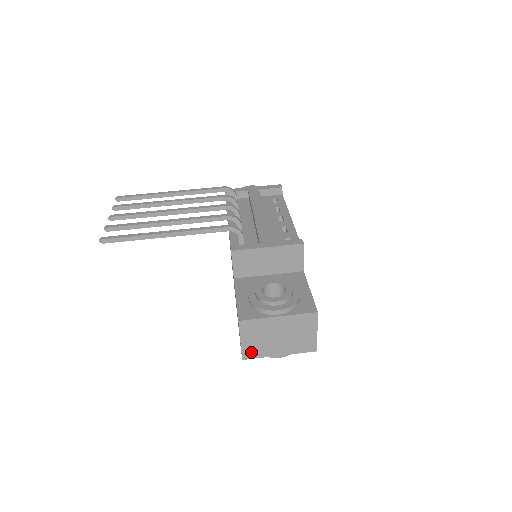
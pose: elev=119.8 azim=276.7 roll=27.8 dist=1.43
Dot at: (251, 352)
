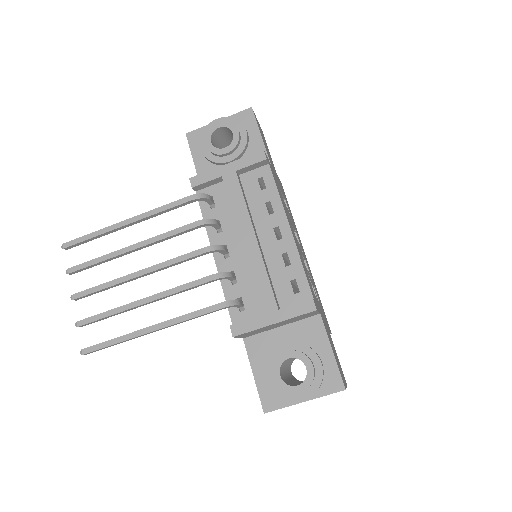
Dot at: occluded
